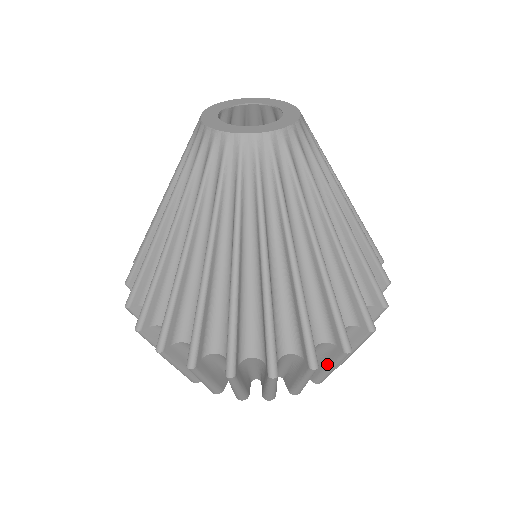
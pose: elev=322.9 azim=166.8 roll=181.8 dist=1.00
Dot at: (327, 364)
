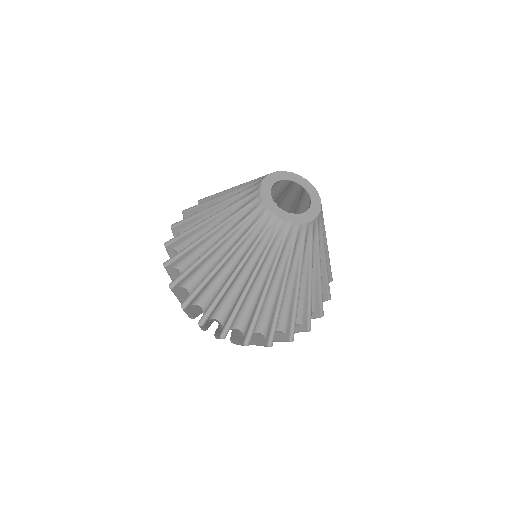
Dot at: occluded
